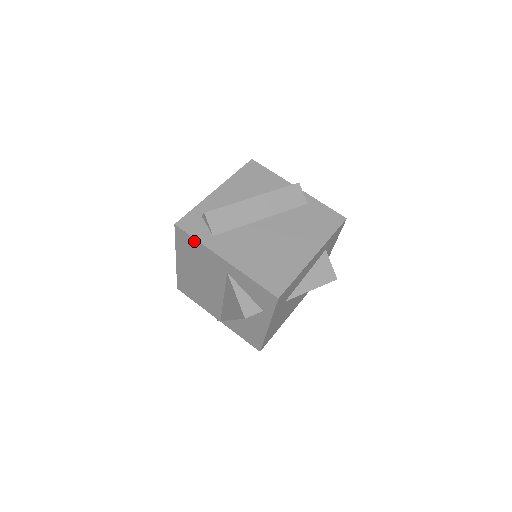
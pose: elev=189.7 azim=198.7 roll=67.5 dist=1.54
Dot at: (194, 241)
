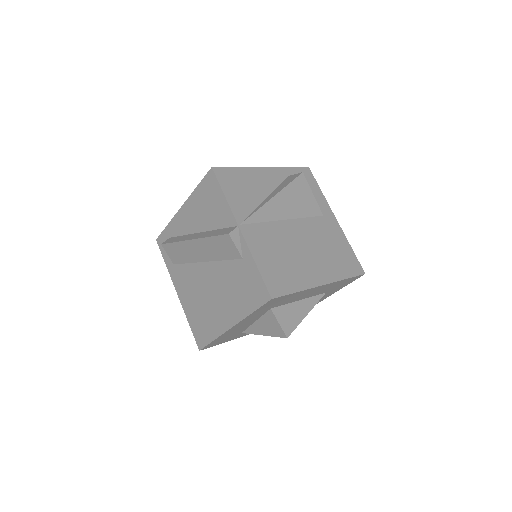
Dot at: occluded
